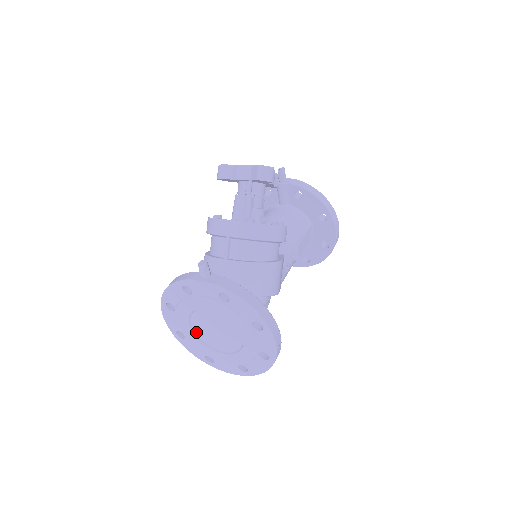
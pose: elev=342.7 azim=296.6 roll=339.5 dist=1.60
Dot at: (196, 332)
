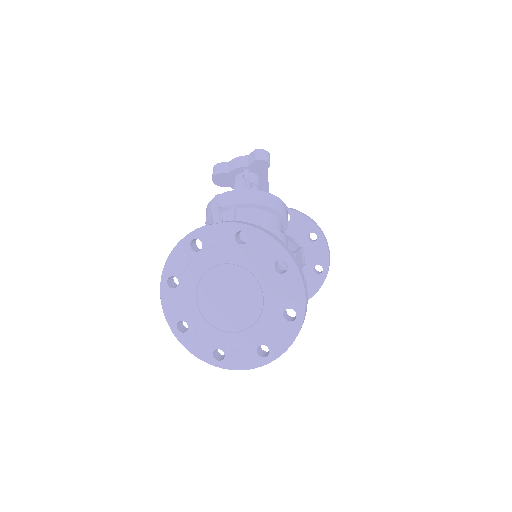
Dot at: (203, 312)
